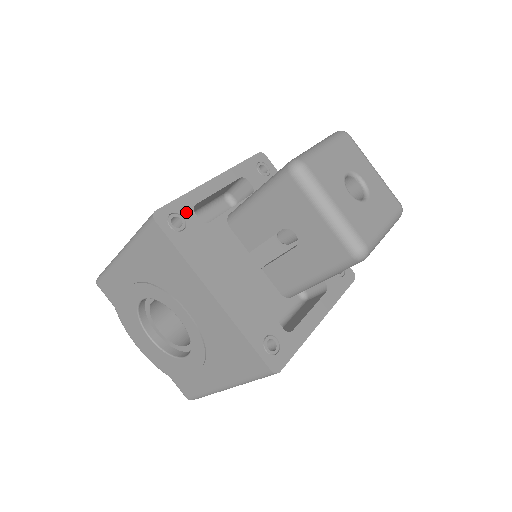
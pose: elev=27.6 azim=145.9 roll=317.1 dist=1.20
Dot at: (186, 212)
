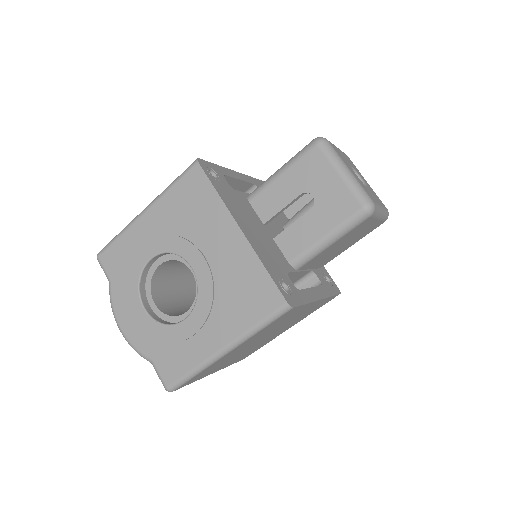
Dot at: (219, 174)
